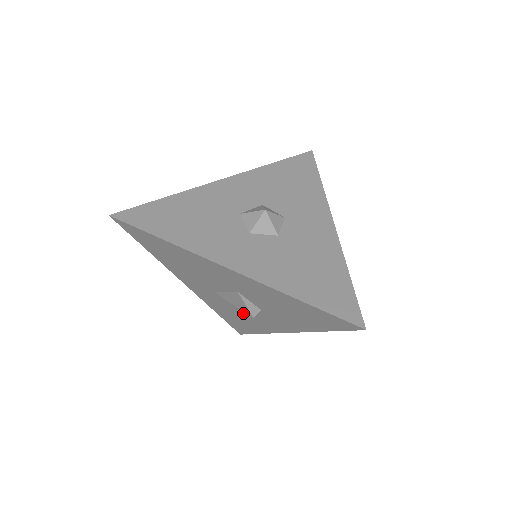
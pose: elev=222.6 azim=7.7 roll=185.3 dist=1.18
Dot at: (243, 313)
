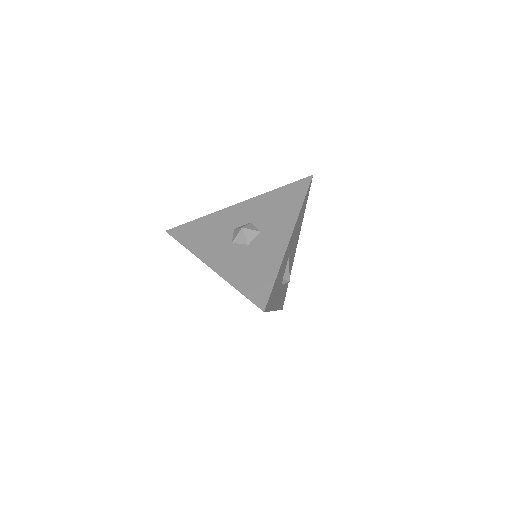
Dot at: occluded
